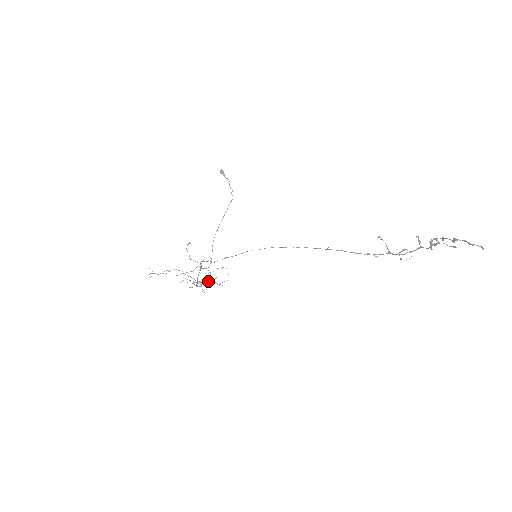
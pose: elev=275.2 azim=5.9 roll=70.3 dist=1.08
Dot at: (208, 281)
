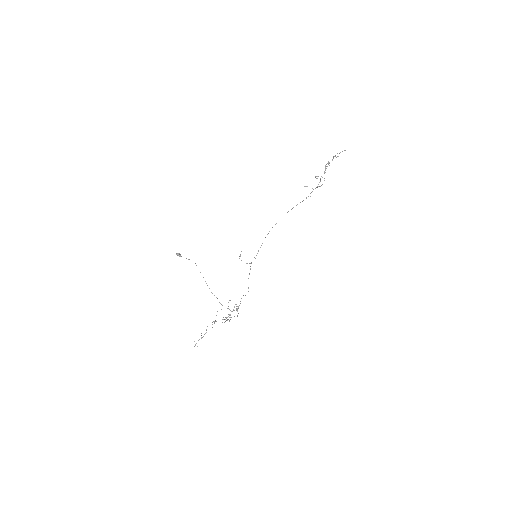
Dot at: occluded
